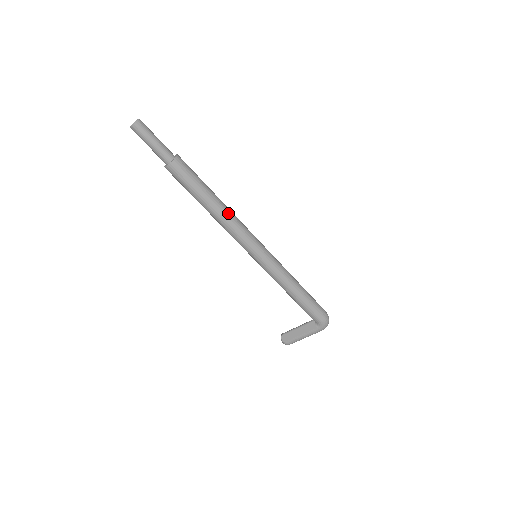
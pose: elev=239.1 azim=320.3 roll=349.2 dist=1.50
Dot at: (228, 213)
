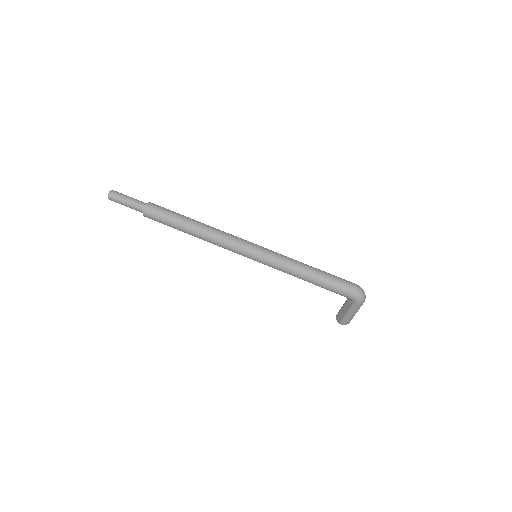
Dot at: (207, 231)
